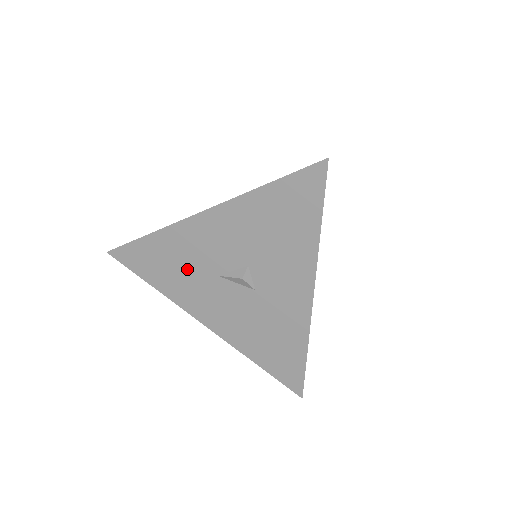
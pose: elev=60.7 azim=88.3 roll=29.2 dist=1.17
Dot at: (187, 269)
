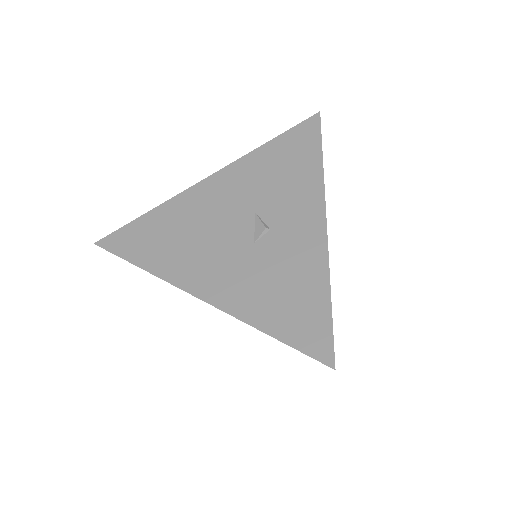
Dot at: occluded
